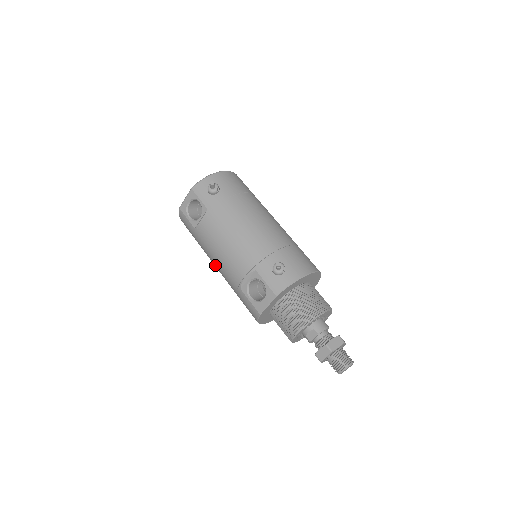
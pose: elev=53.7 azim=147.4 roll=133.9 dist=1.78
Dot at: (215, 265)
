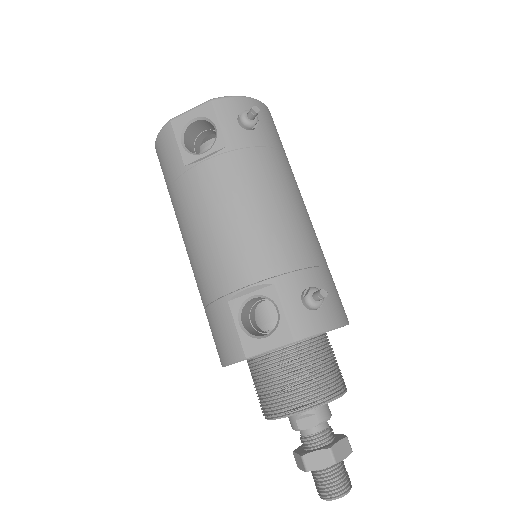
Dot at: (190, 240)
